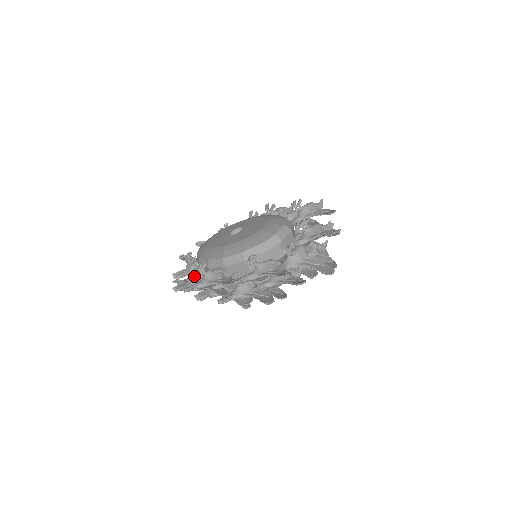
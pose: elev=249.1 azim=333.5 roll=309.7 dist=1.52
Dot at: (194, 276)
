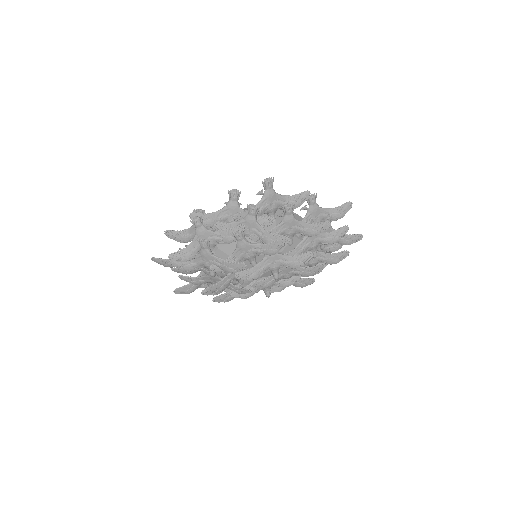
Dot at: occluded
